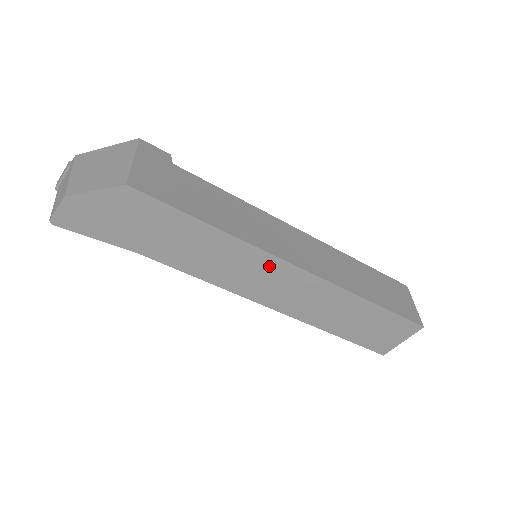
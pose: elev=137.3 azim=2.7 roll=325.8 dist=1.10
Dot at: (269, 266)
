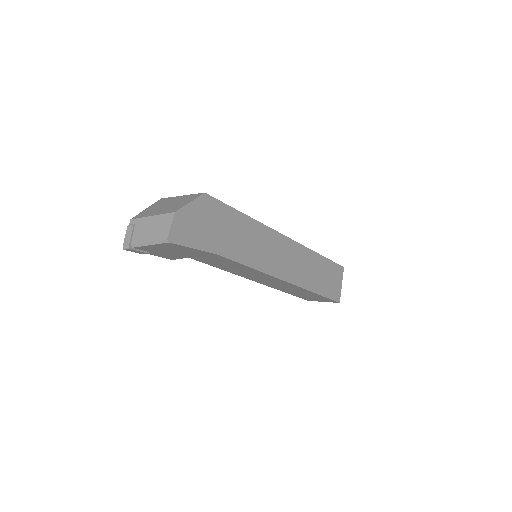
Dot at: (277, 241)
